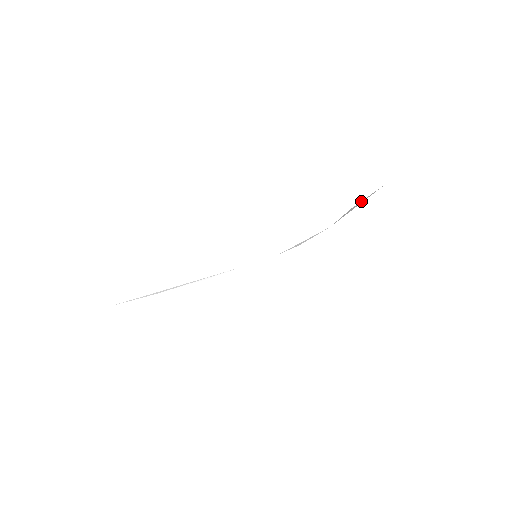
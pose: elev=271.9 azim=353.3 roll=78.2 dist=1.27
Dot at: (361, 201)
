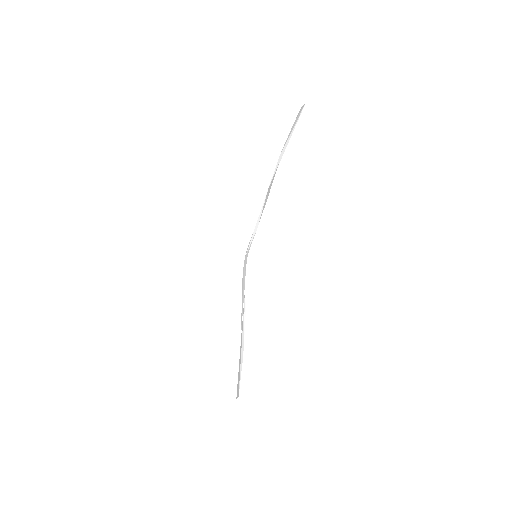
Dot at: (288, 138)
